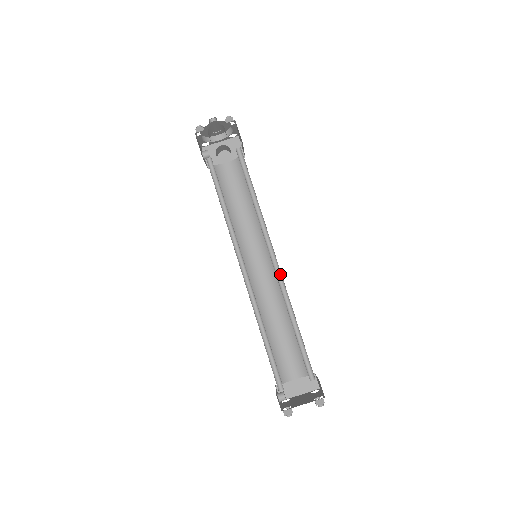
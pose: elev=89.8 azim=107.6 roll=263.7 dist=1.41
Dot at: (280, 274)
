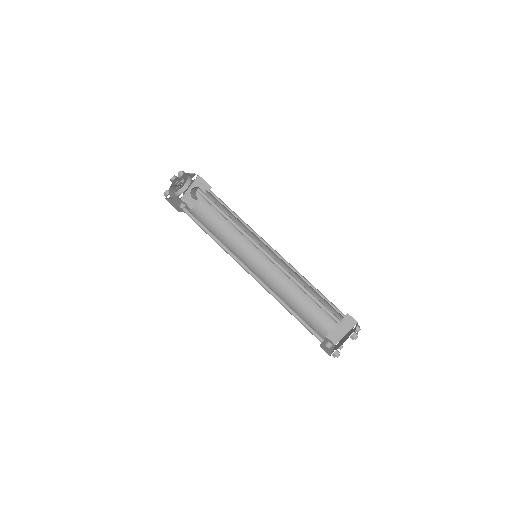
Dot at: (276, 261)
